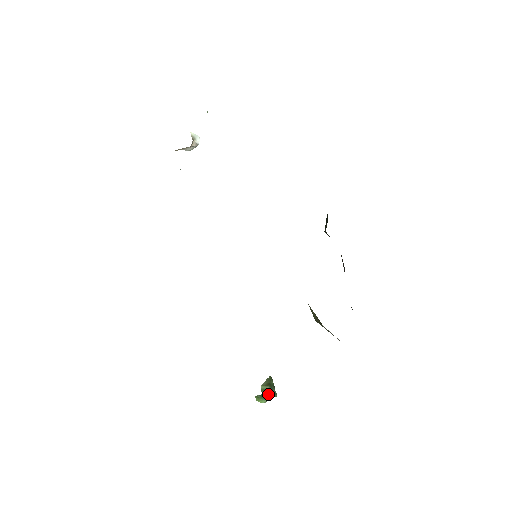
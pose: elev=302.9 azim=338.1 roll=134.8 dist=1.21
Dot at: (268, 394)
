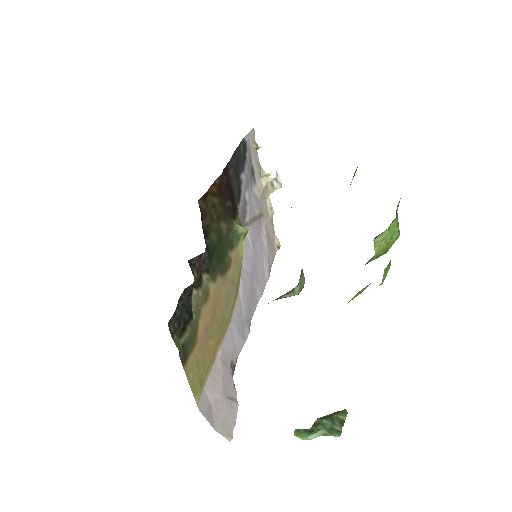
Dot at: (317, 429)
